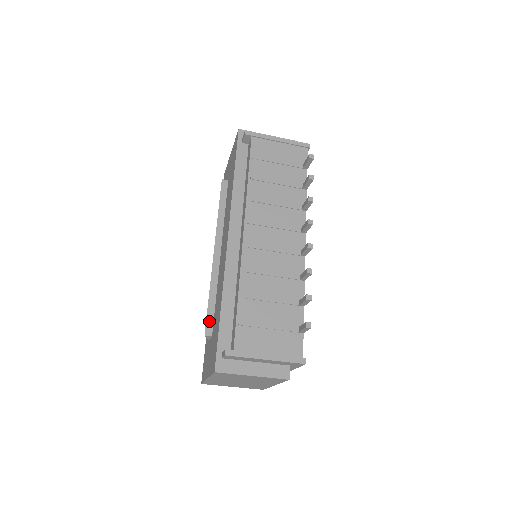
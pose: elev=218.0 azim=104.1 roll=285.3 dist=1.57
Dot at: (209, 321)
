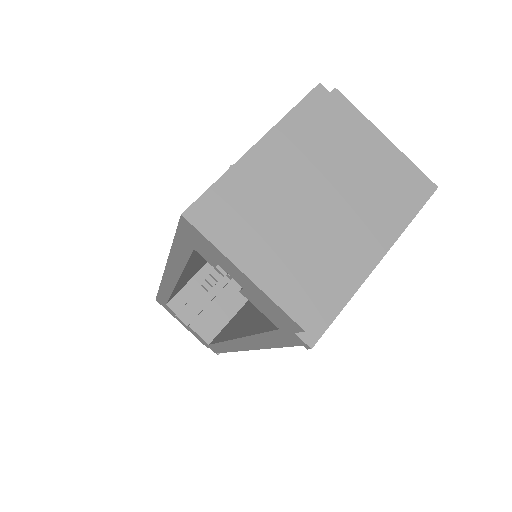
Dot at: occluded
